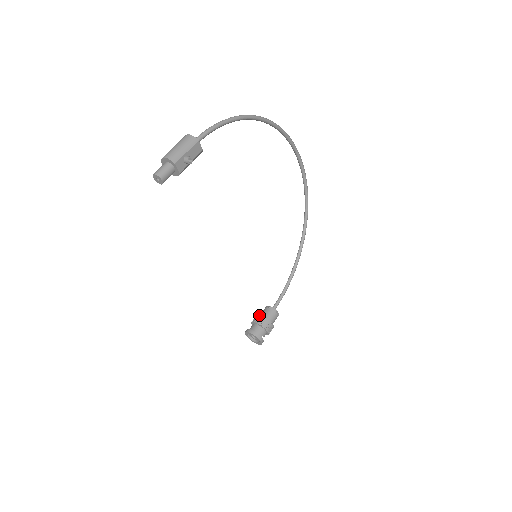
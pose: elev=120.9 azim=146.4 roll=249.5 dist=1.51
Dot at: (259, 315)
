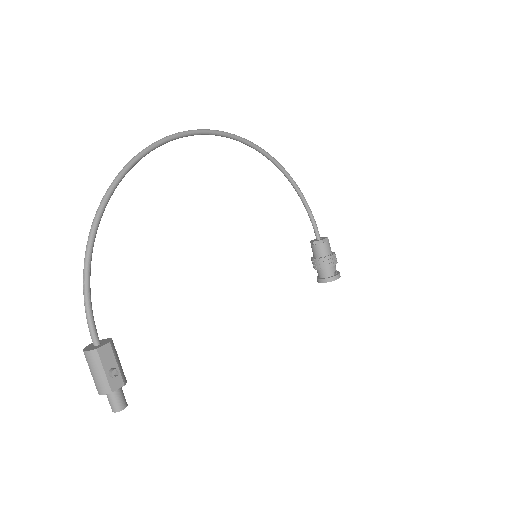
Dot at: (313, 260)
